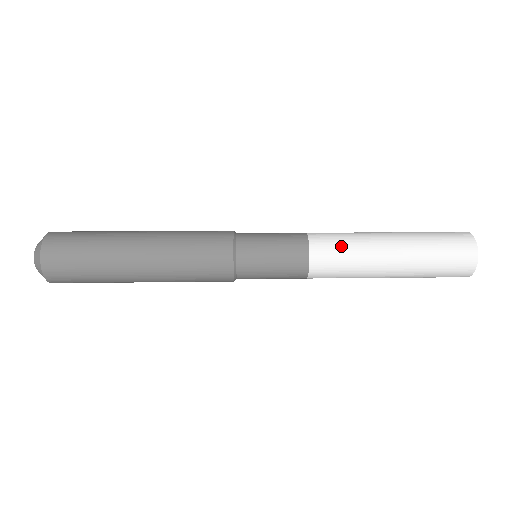
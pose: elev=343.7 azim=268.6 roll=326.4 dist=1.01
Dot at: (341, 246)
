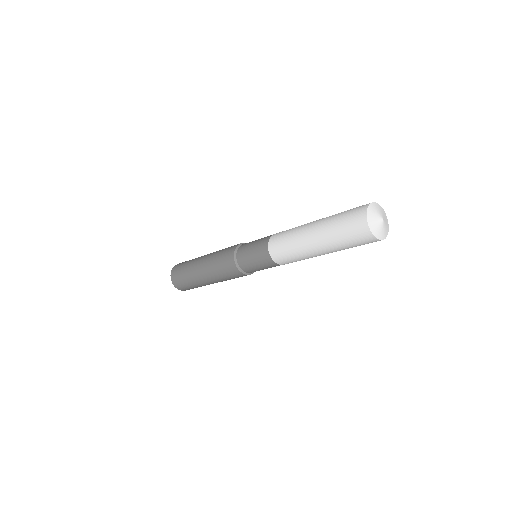
Dot at: occluded
